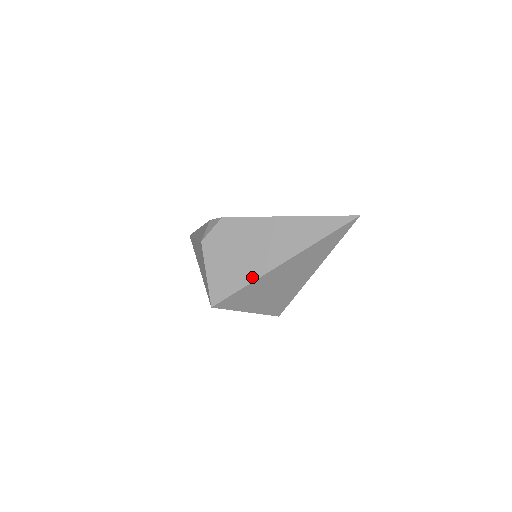
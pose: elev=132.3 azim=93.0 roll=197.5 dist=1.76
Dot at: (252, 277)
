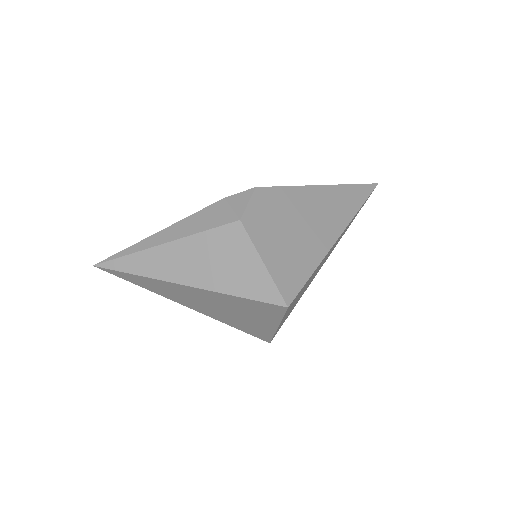
Dot at: (319, 256)
